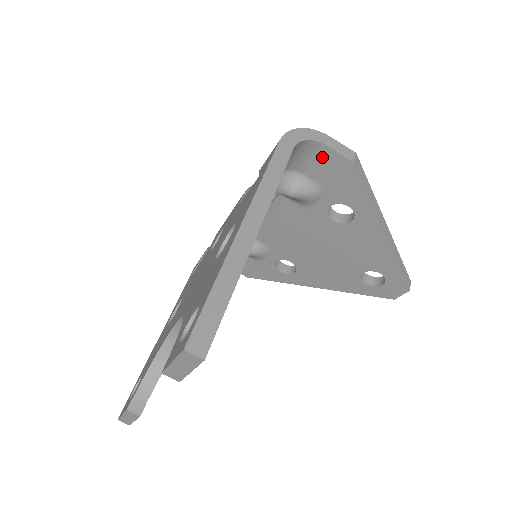
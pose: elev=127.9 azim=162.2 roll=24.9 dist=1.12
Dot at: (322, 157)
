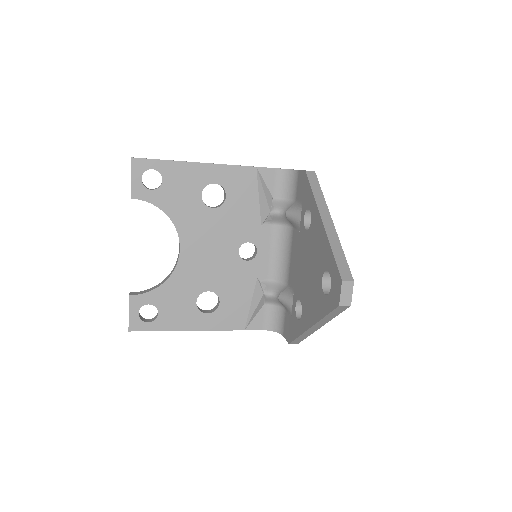
Dot at: (299, 180)
